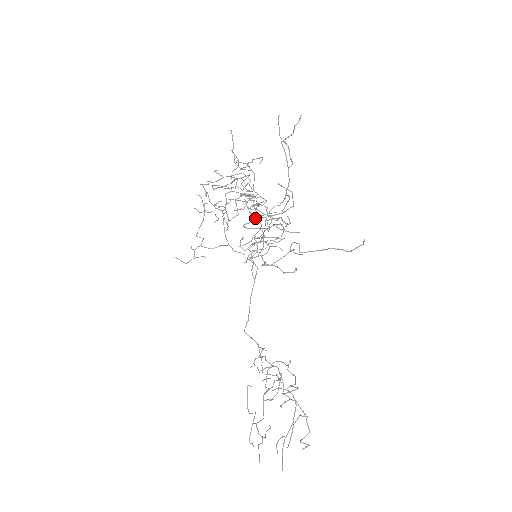
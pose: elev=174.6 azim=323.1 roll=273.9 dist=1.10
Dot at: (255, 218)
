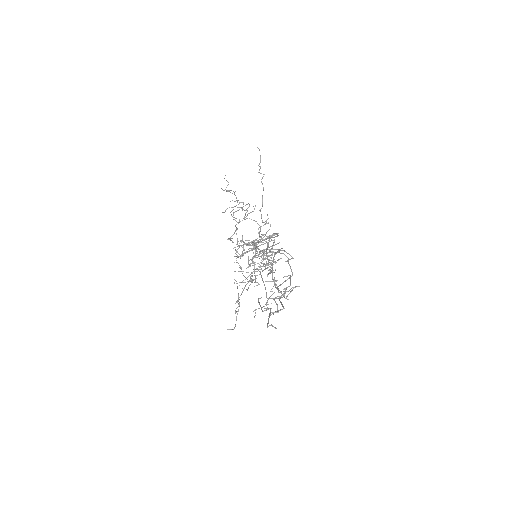
Dot at: occluded
